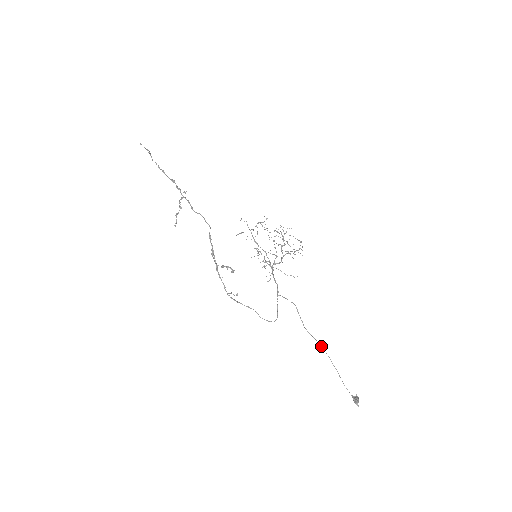
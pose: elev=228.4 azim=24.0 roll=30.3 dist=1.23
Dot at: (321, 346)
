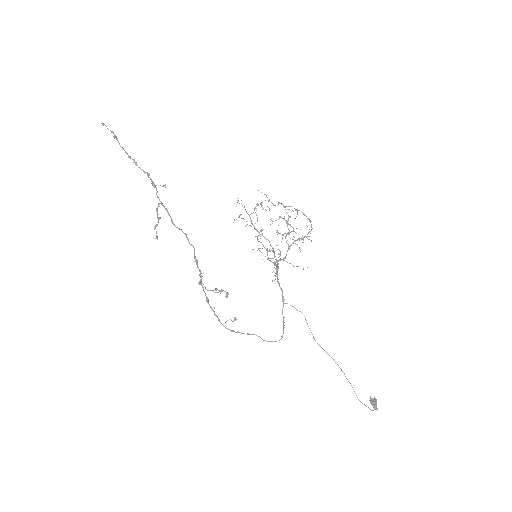
Dot at: (334, 360)
